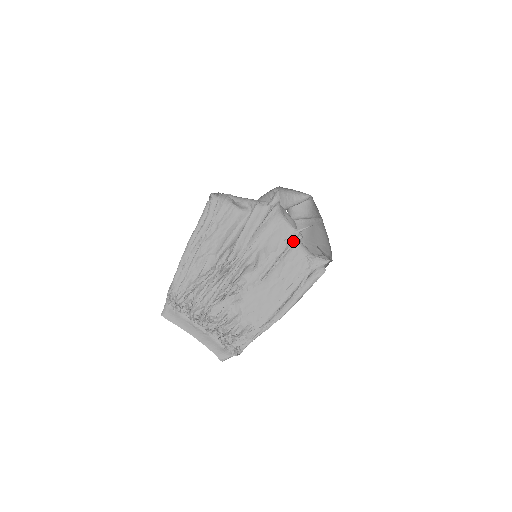
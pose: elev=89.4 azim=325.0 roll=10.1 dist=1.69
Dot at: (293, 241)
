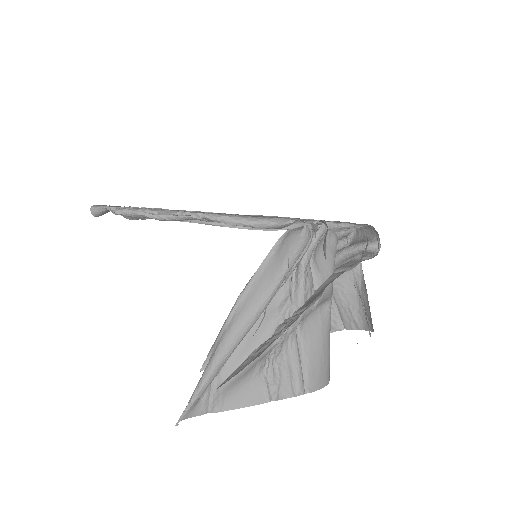
Dot at: occluded
